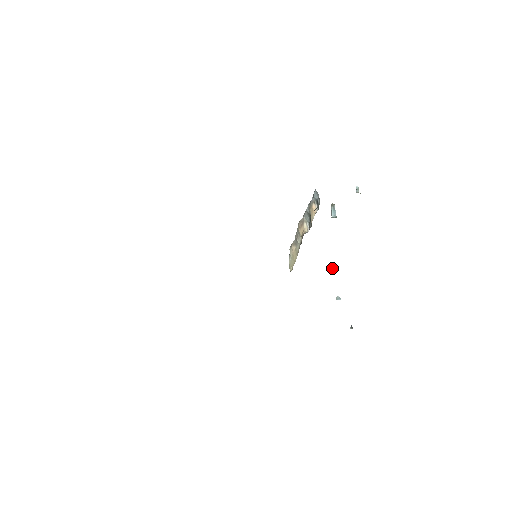
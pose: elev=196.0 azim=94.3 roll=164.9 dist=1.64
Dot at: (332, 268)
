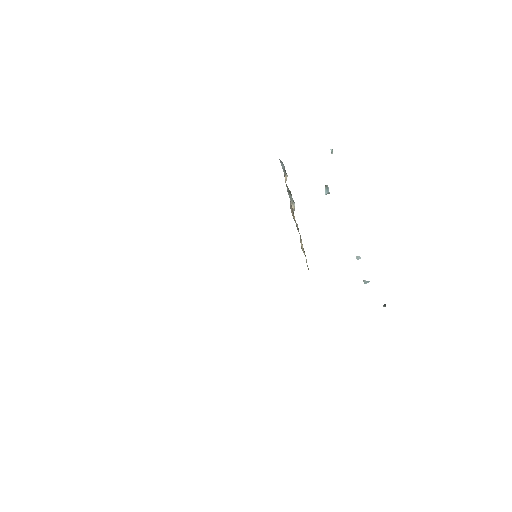
Dot at: (356, 257)
